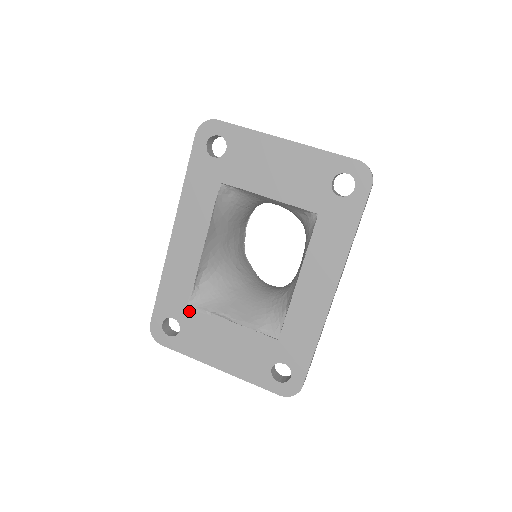
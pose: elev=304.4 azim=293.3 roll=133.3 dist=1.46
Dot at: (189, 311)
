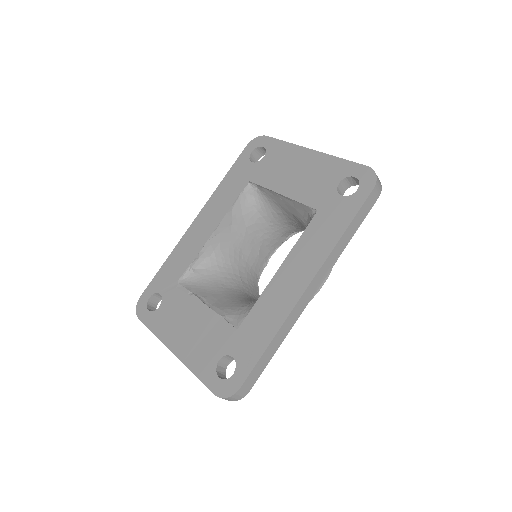
Dot at: (175, 289)
